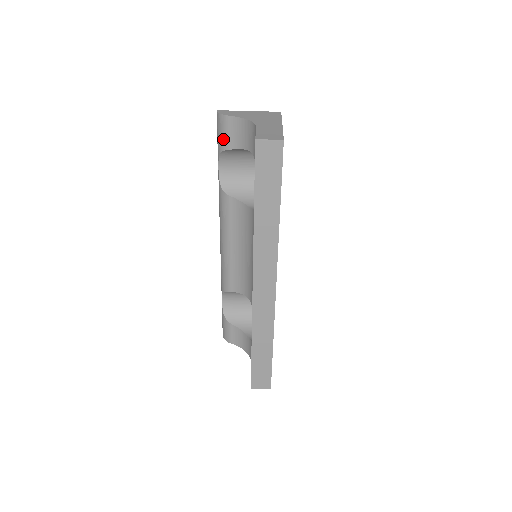
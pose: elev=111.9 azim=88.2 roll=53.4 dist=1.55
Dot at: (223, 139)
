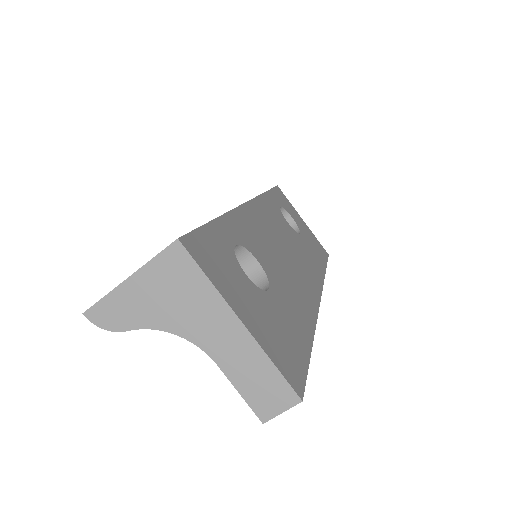
Dot at: occluded
